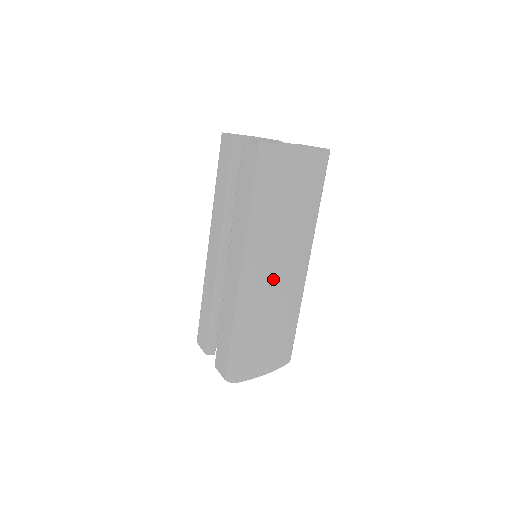
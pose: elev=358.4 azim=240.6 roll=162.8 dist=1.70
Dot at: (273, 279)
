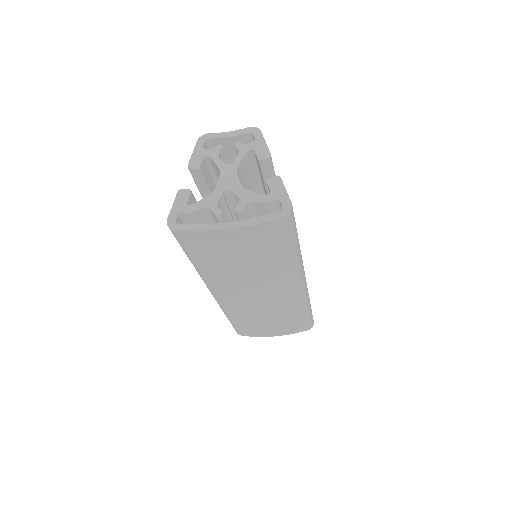
Dot at: (243, 300)
